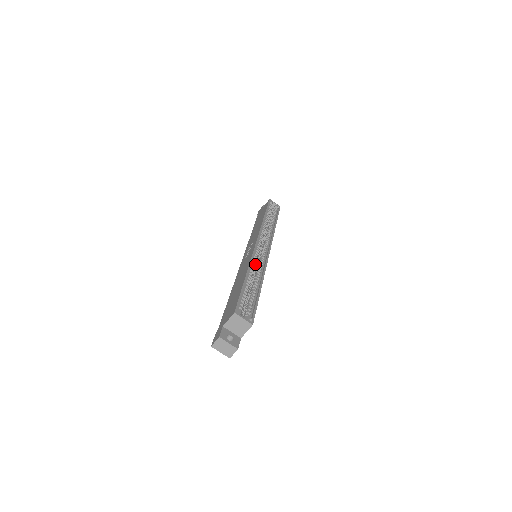
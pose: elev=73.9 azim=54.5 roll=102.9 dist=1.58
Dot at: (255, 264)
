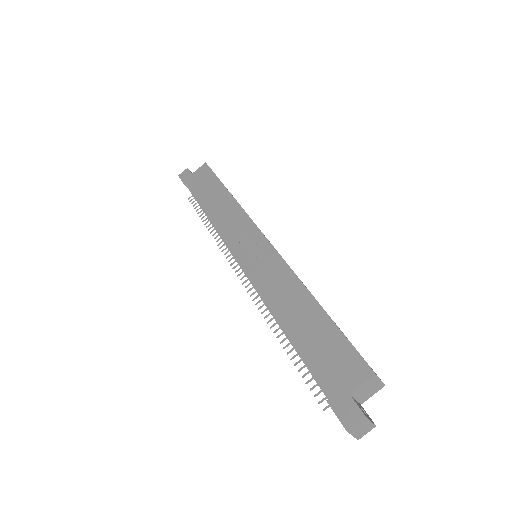
Dot at: occluded
